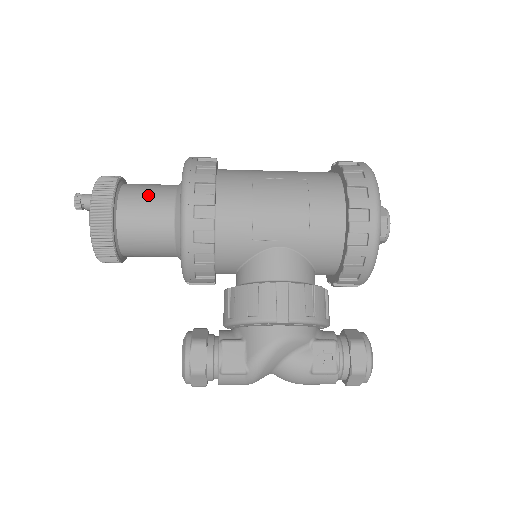
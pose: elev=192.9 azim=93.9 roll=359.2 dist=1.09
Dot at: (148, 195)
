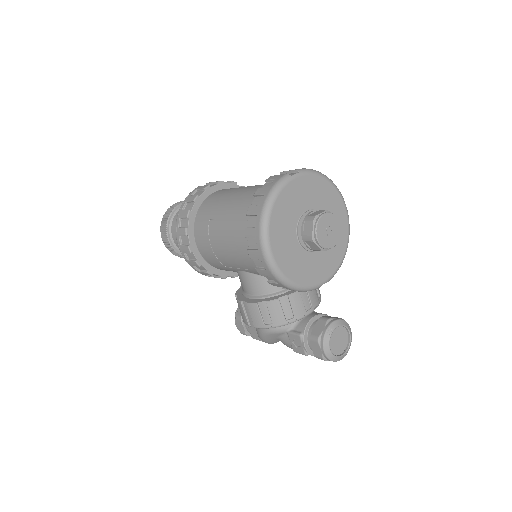
Dot at: occluded
